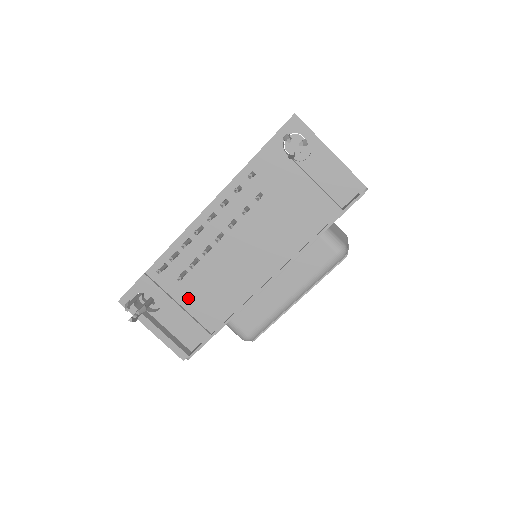
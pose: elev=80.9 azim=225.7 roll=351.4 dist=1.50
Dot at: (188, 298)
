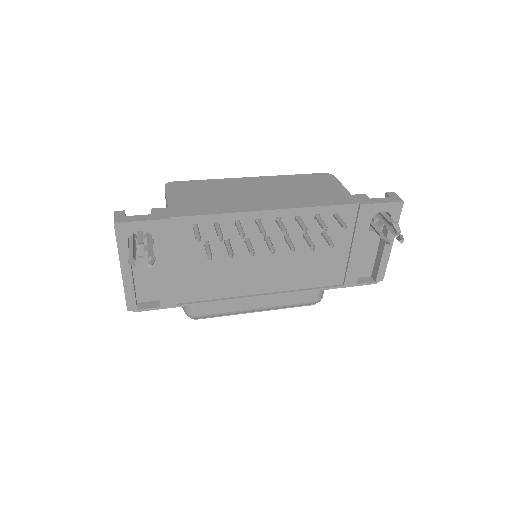
Dot at: (186, 265)
